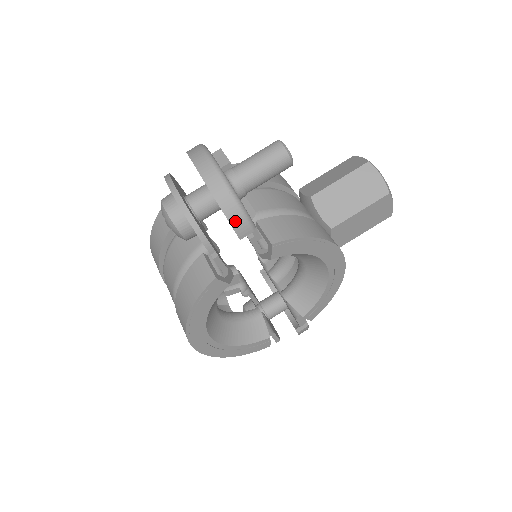
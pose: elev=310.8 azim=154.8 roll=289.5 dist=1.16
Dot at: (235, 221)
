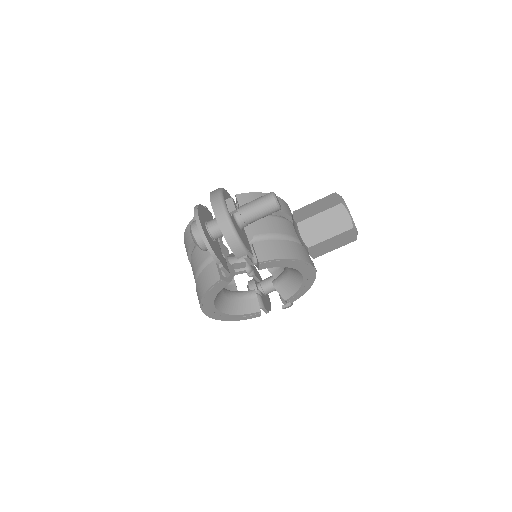
Dot at: (235, 249)
